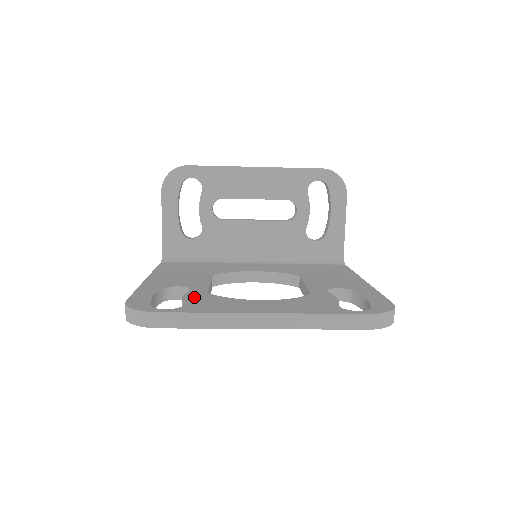
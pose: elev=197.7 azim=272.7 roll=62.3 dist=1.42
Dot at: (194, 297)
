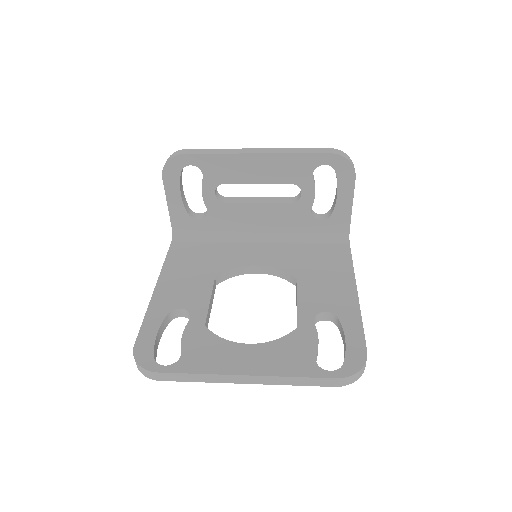
Dot at: (192, 337)
